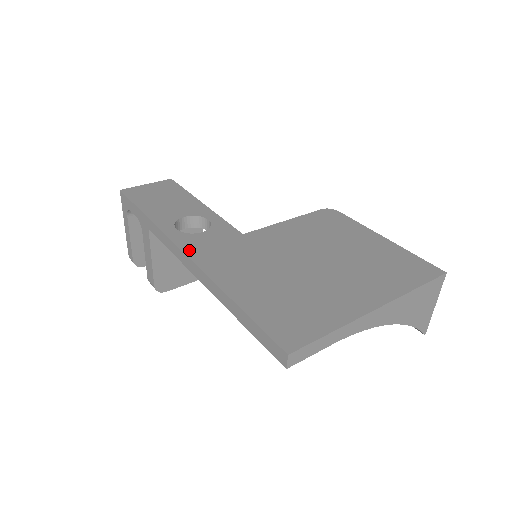
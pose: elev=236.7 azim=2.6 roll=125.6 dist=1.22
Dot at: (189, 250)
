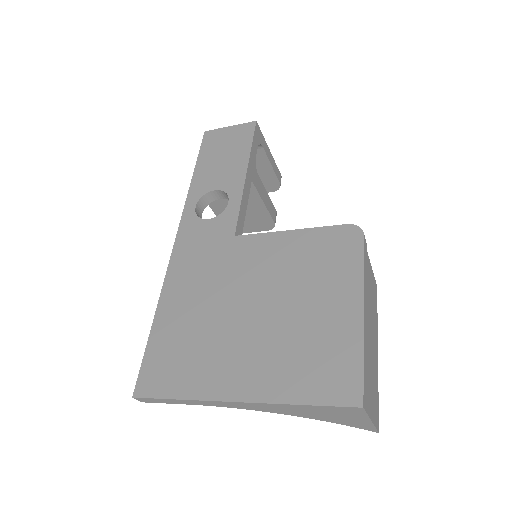
Dot at: (180, 240)
